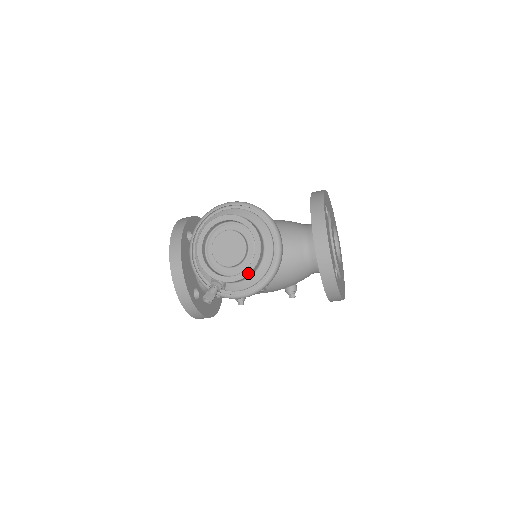
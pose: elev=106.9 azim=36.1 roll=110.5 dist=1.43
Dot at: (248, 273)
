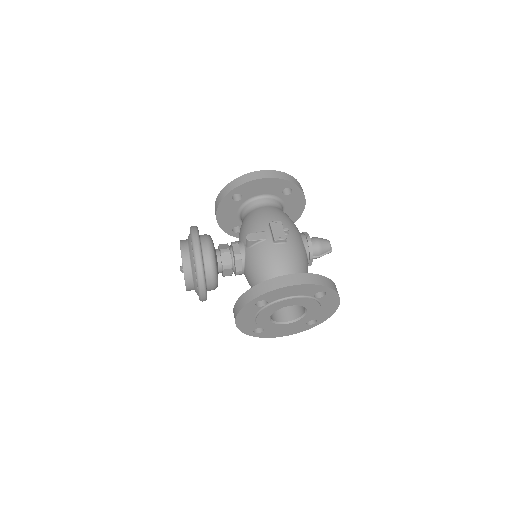
Dot at: occluded
